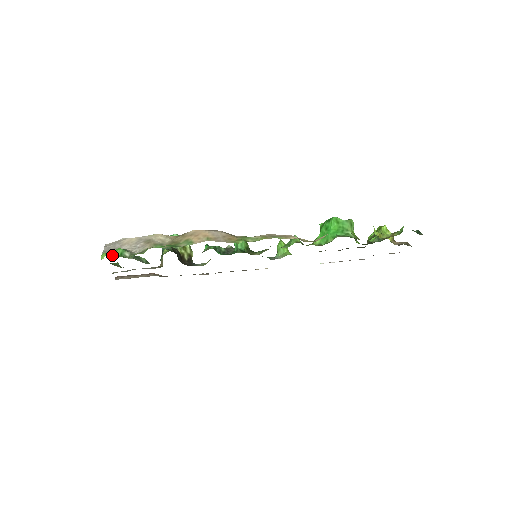
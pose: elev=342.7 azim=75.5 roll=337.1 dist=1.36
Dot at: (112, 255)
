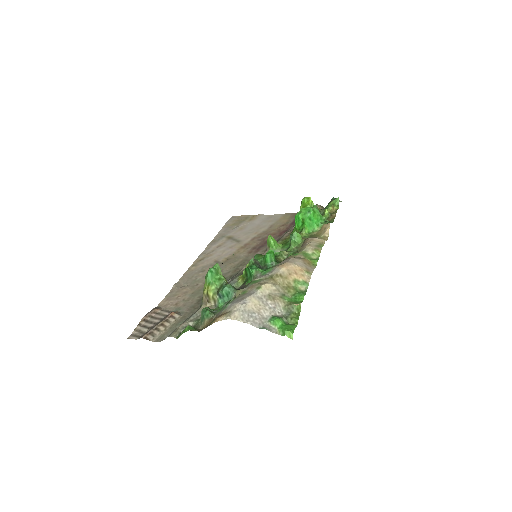
Dot at: occluded
